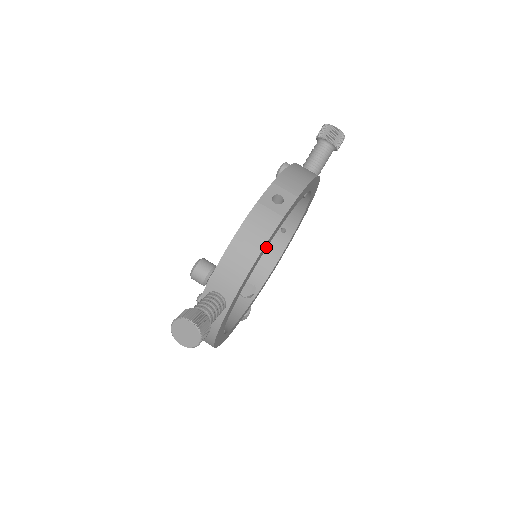
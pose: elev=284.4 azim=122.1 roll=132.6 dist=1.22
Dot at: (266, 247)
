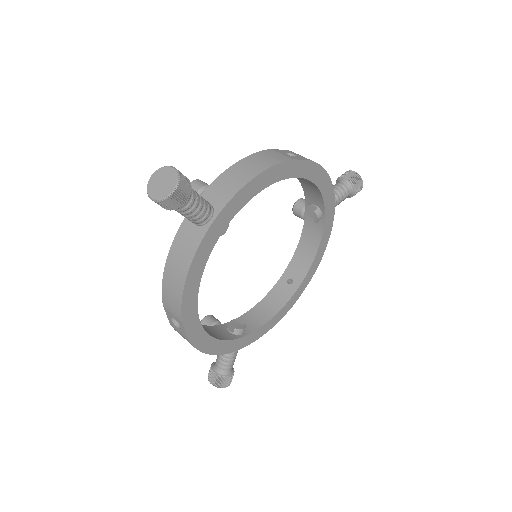
Dot at: (270, 182)
